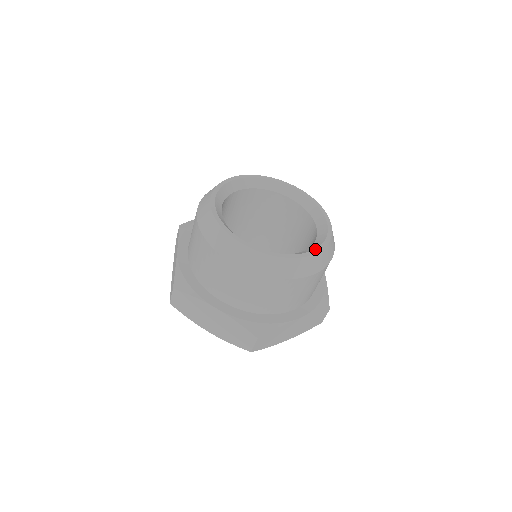
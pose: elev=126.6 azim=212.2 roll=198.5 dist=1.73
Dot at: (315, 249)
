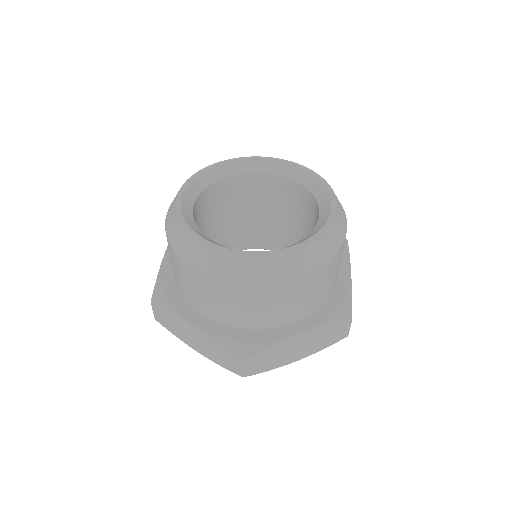
Dot at: (330, 196)
